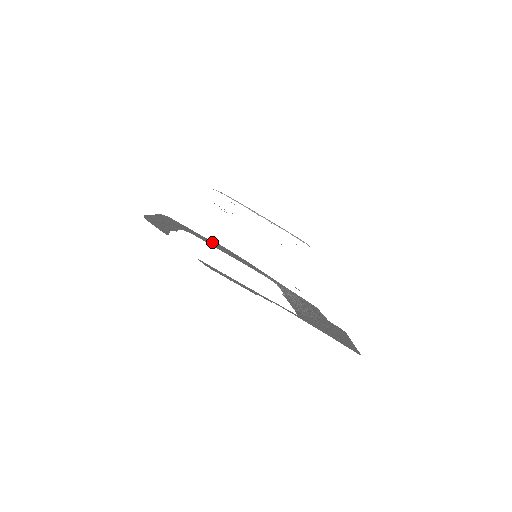
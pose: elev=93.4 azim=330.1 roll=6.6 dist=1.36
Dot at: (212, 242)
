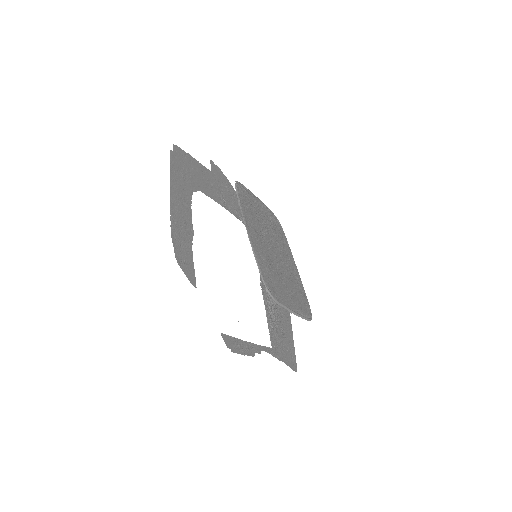
Dot at: (209, 173)
